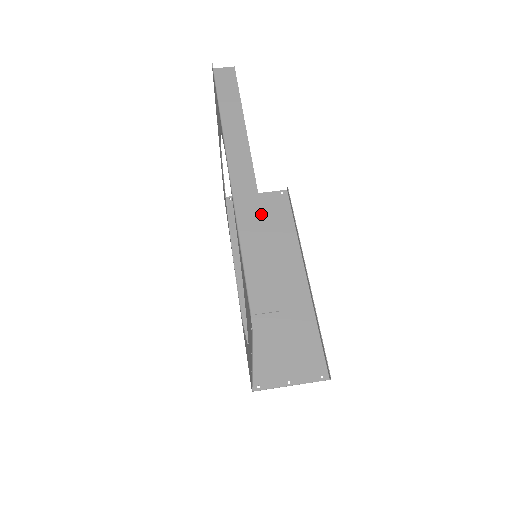
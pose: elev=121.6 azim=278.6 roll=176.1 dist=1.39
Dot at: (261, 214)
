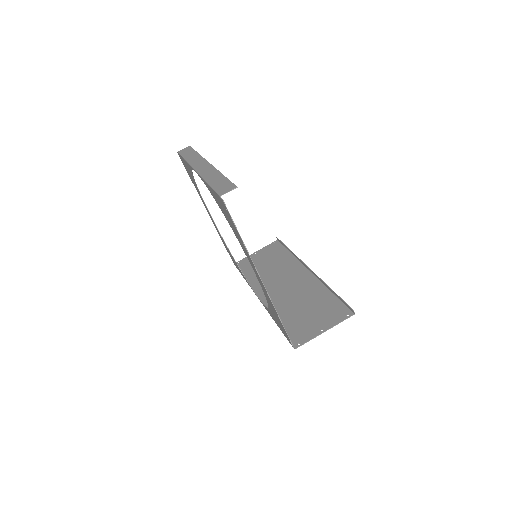
Dot at: (217, 170)
